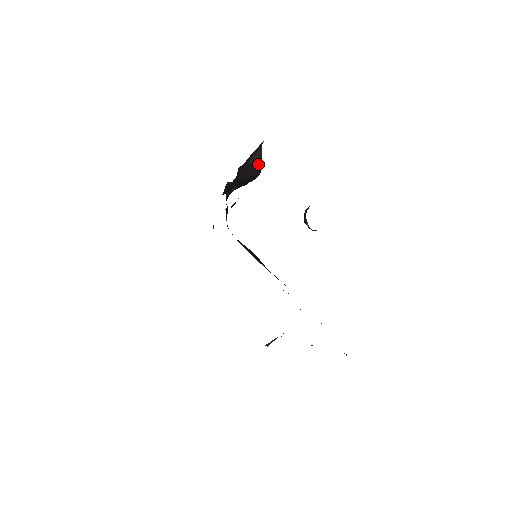
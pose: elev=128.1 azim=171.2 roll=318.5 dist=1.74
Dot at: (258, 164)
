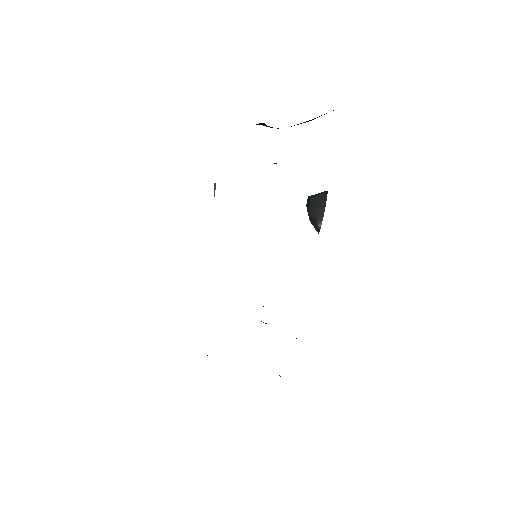
Dot at: occluded
